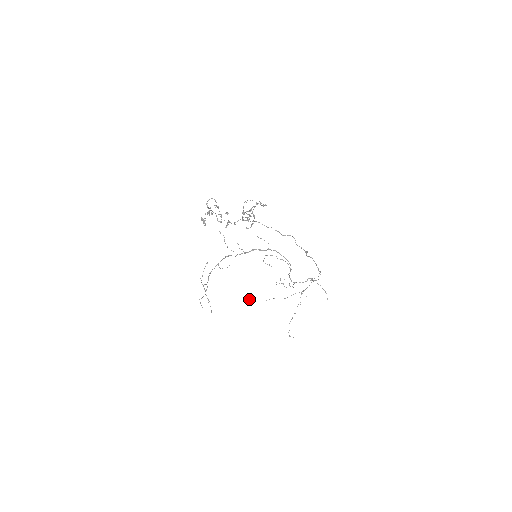
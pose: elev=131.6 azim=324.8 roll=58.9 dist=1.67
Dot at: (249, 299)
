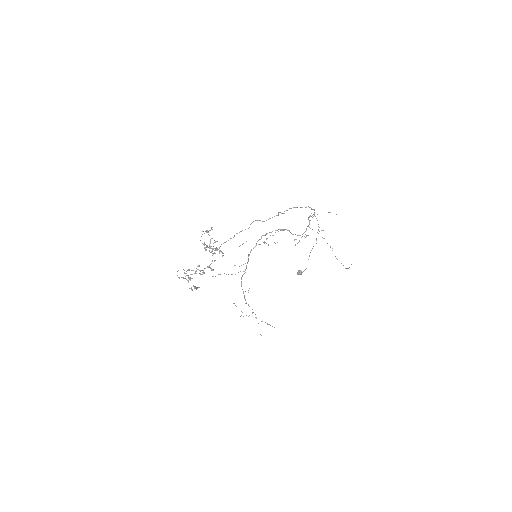
Dot at: (298, 271)
